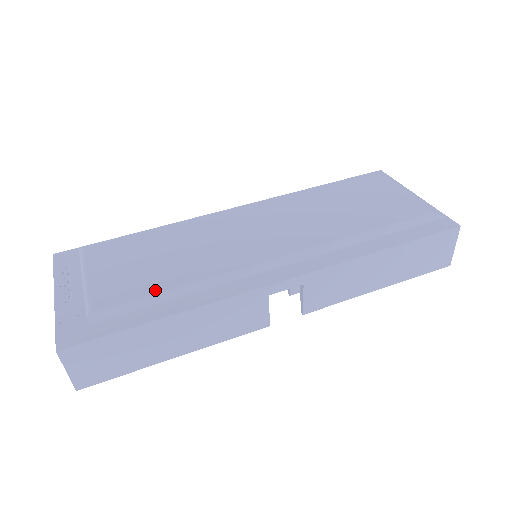
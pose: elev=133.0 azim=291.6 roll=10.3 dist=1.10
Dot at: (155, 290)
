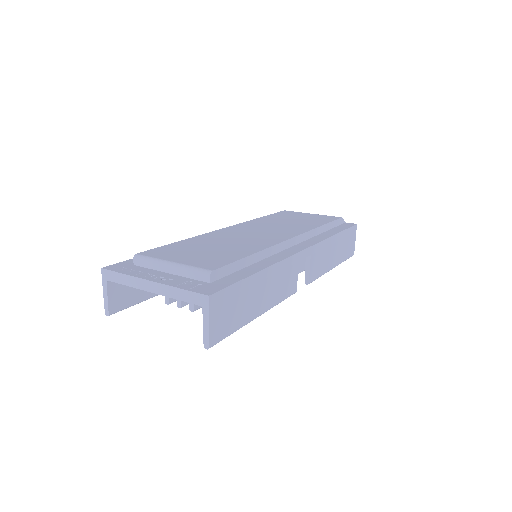
Dot at: (240, 257)
